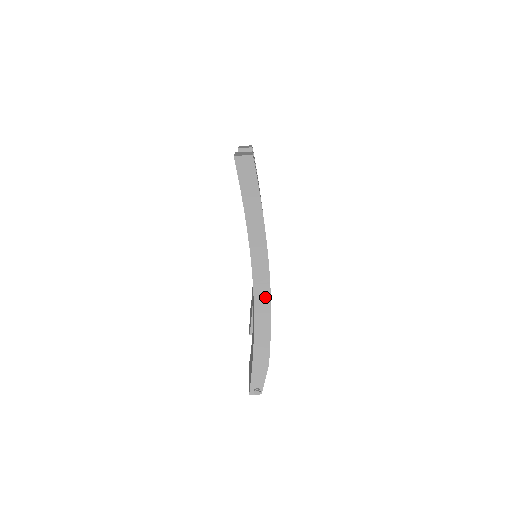
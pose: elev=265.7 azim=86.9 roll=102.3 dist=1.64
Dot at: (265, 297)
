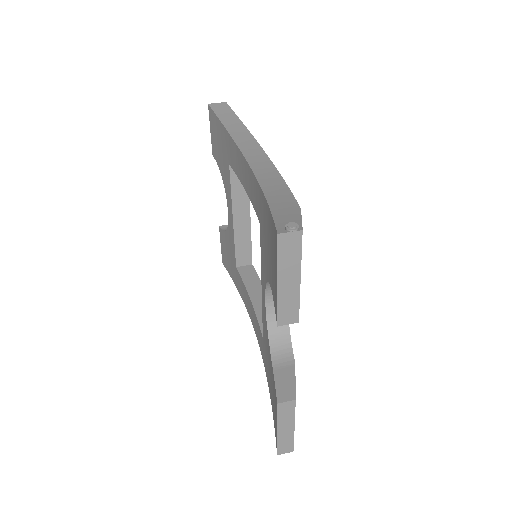
Dot at: (268, 169)
